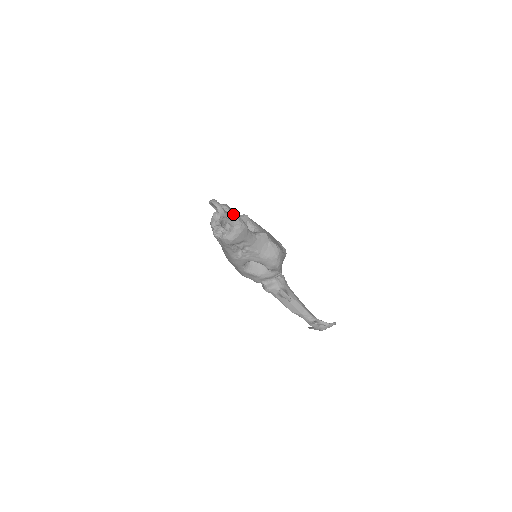
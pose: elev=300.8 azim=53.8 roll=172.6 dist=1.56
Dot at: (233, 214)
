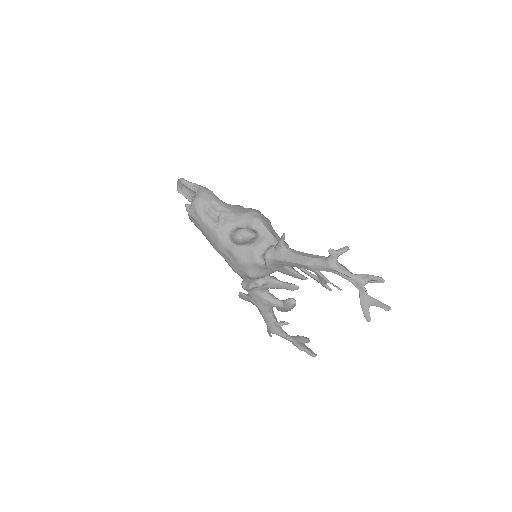
Dot at: occluded
